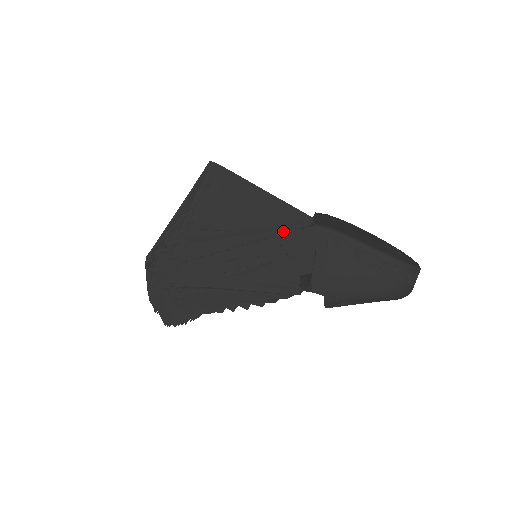
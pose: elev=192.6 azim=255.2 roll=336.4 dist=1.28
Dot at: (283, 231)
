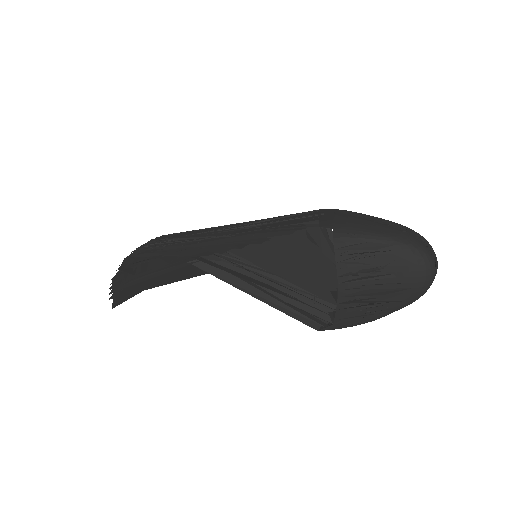
Dot at: occluded
